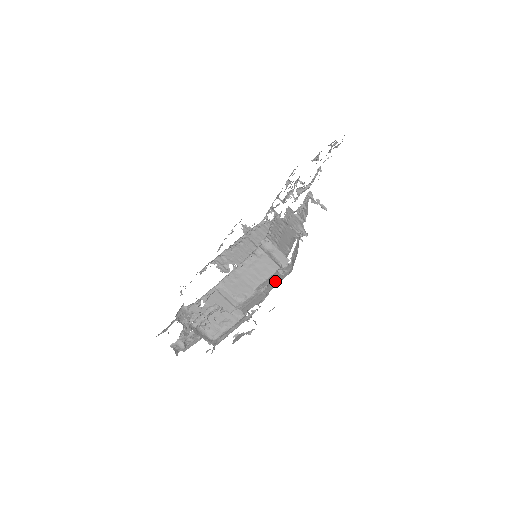
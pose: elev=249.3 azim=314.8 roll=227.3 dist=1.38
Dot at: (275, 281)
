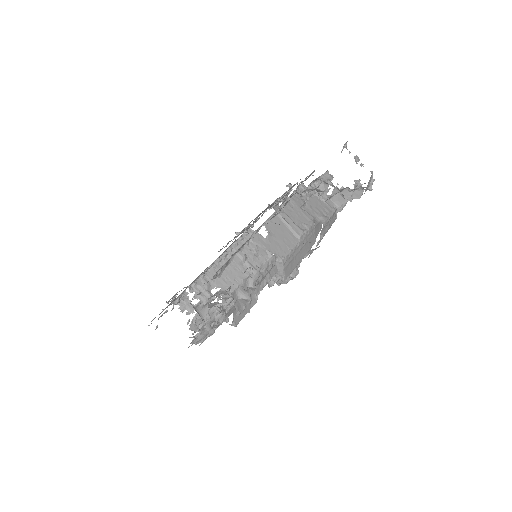
Dot at: (316, 229)
